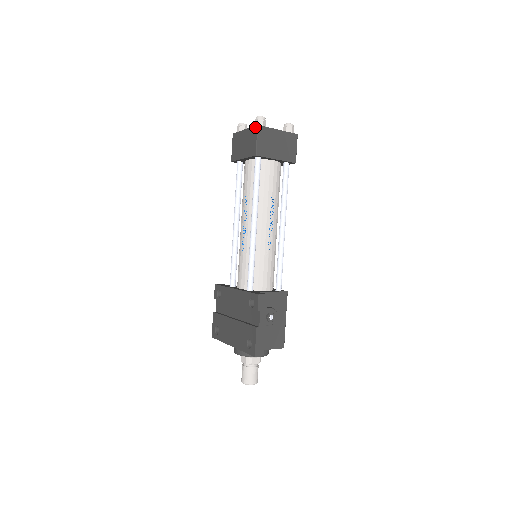
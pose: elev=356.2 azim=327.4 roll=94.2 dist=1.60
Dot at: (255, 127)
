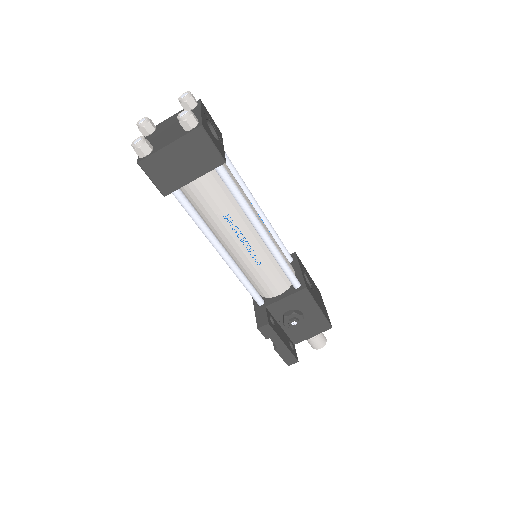
Dot at: (138, 162)
